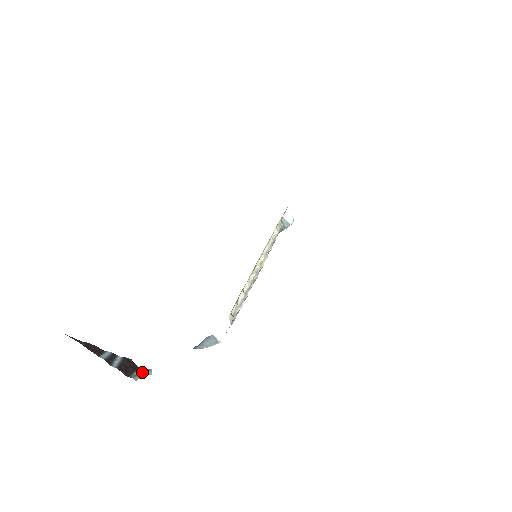
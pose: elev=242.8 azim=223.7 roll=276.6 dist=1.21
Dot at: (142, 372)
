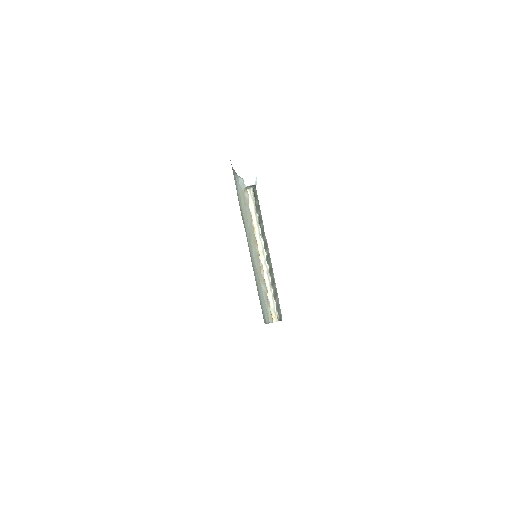
Dot at: occluded
